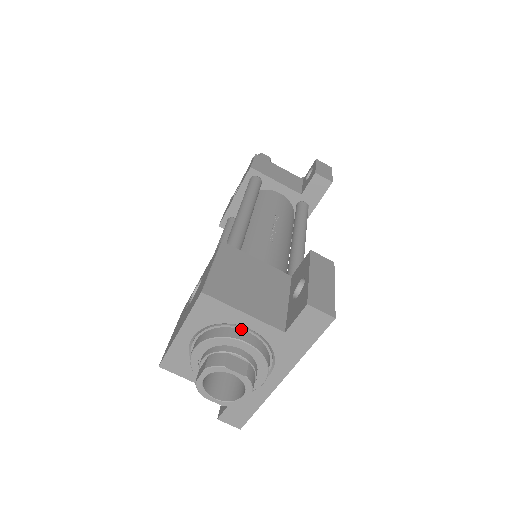
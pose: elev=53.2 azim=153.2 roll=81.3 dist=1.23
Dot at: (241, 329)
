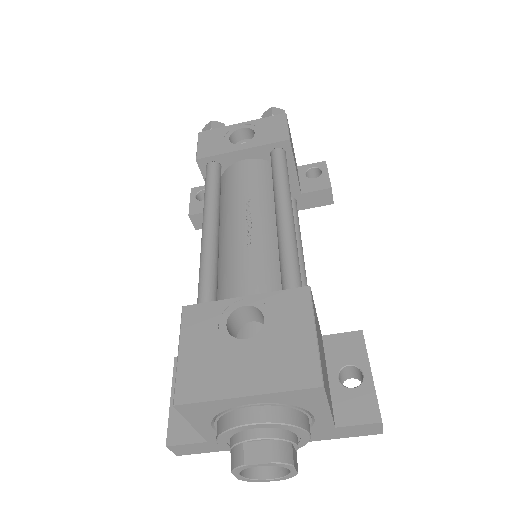
Dot at: (307, 415)
